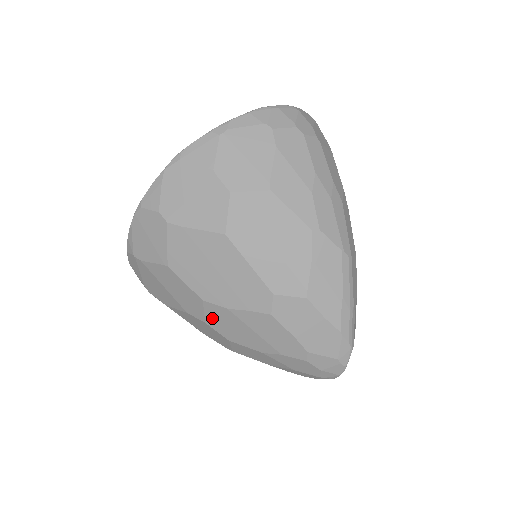
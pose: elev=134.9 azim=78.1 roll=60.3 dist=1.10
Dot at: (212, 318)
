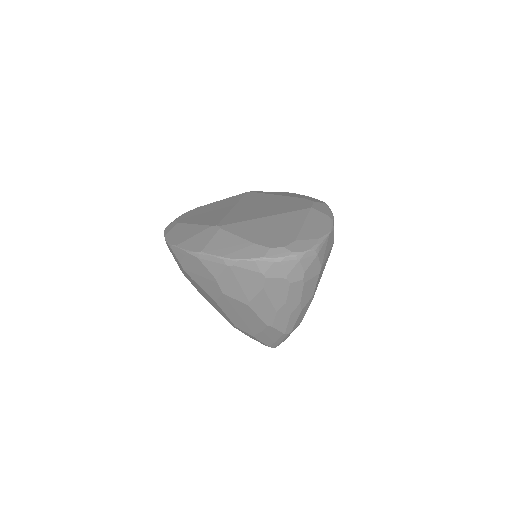
Dot at: occluded
